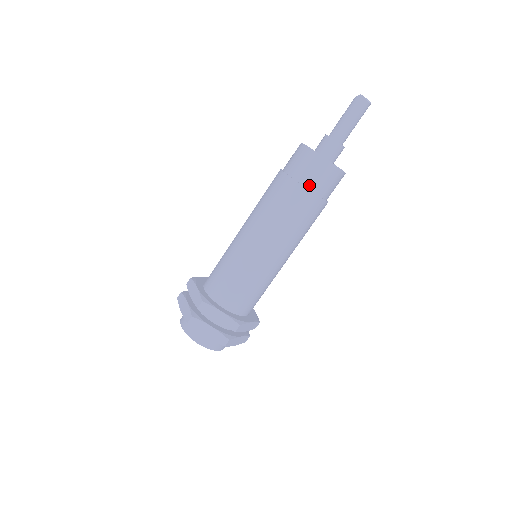
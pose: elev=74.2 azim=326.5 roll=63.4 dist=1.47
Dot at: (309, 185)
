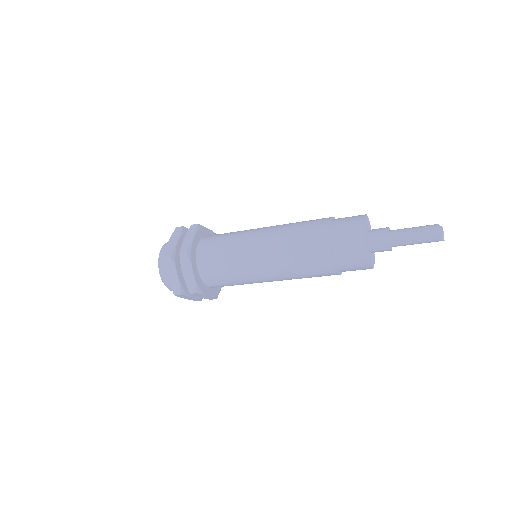
Dot at: (336, 253)
